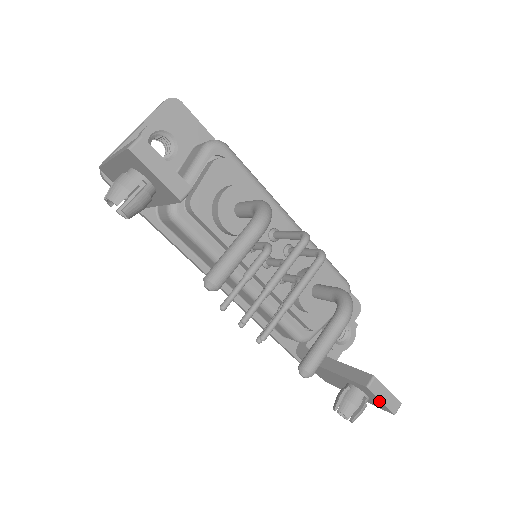
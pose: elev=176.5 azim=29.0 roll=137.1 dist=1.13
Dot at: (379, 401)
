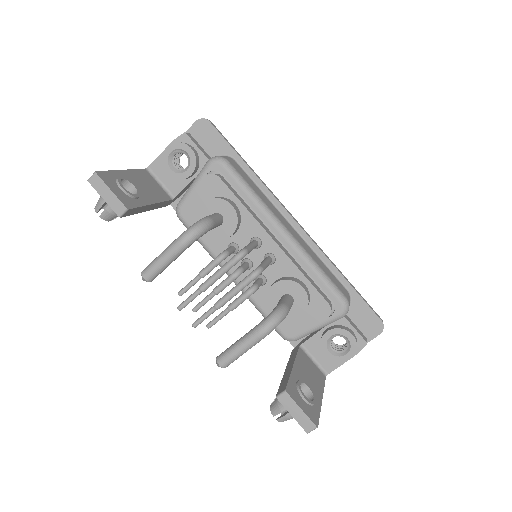
Dot at: (293, 414)
